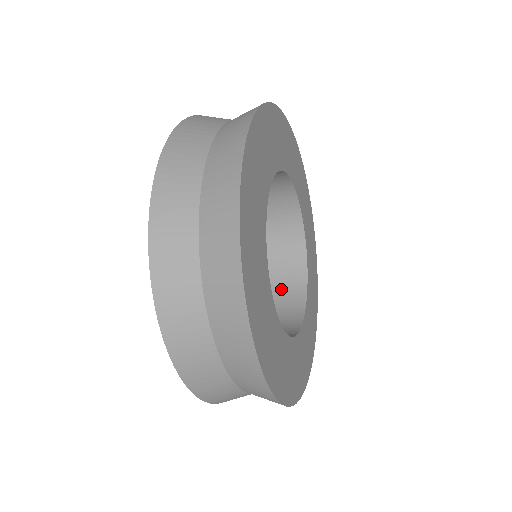
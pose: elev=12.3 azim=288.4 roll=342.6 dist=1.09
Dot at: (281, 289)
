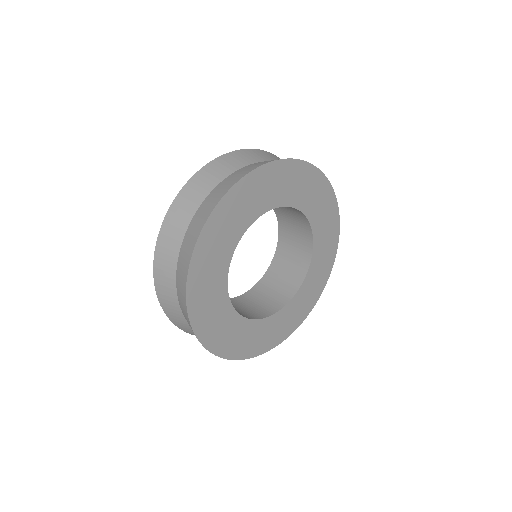
Dot at: (275, 292)
